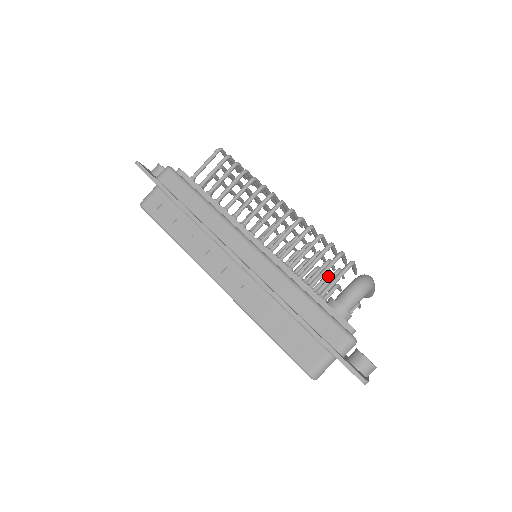
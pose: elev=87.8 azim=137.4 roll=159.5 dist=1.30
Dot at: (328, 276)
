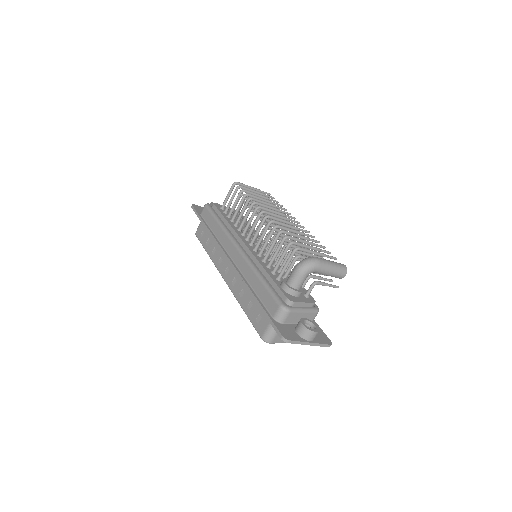
Dot at: occluded
